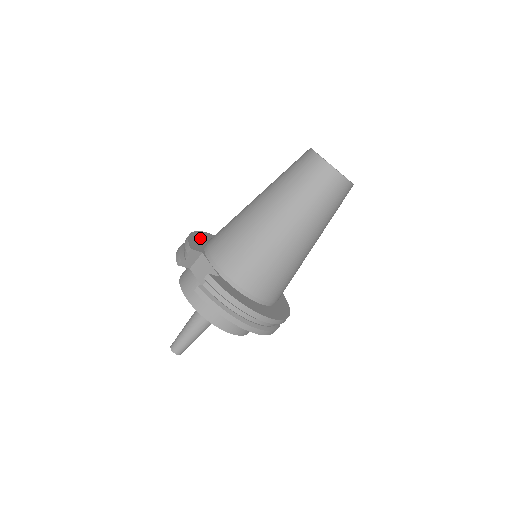
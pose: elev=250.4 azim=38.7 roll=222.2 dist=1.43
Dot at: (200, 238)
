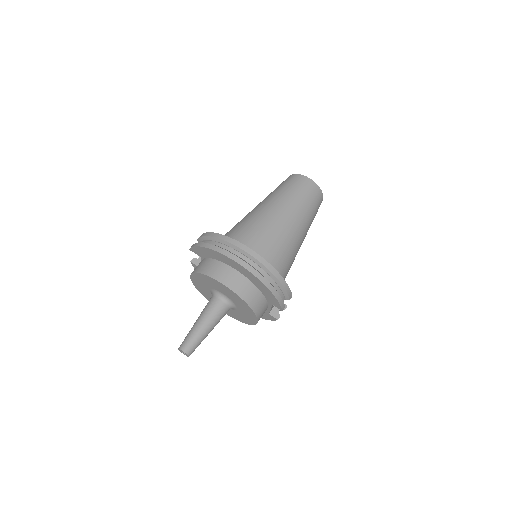
Dot at: occluded
